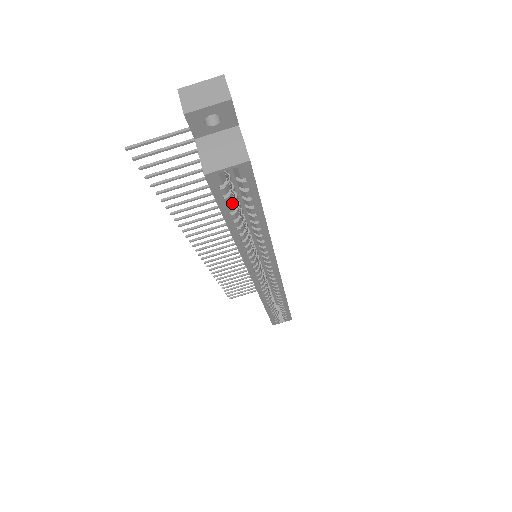
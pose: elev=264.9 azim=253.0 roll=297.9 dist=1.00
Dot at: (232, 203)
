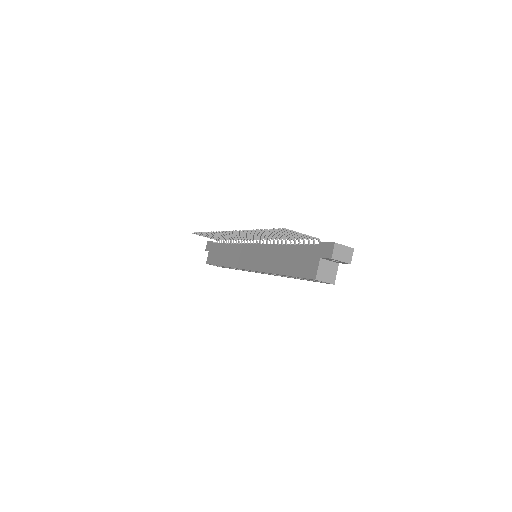
Dot at: occluded
